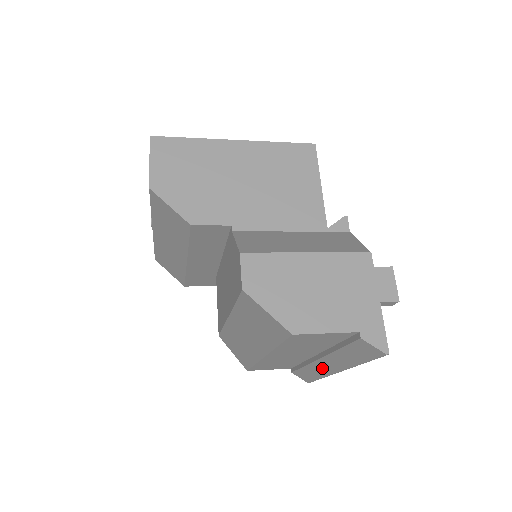
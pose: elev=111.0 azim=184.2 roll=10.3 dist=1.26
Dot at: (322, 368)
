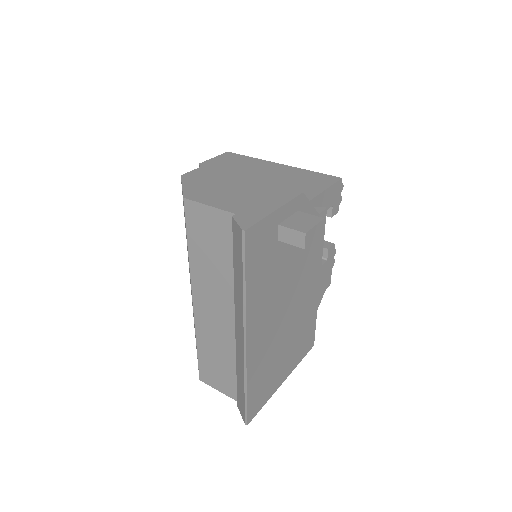
Dot at: (240, 350)
